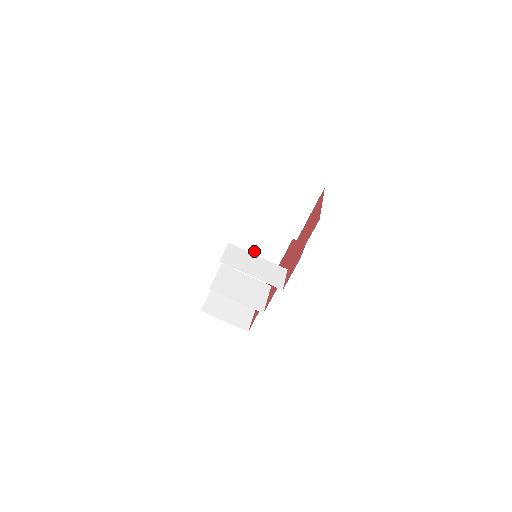
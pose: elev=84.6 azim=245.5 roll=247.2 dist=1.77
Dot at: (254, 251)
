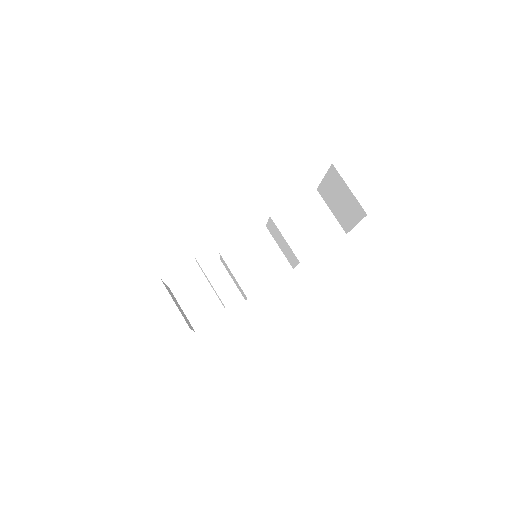
Dot at: (237, 270)
